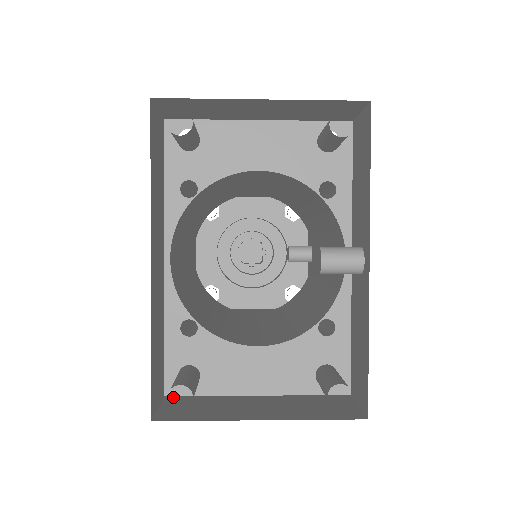
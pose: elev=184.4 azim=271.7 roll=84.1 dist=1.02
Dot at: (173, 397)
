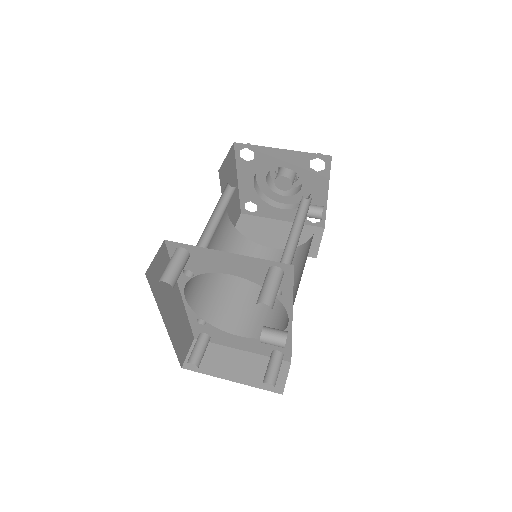
Dot at: occluded
